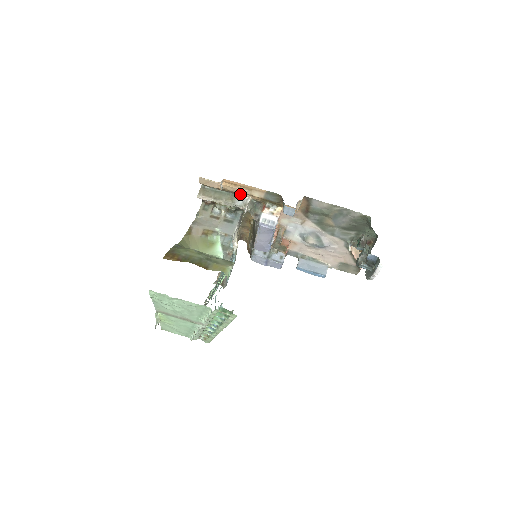
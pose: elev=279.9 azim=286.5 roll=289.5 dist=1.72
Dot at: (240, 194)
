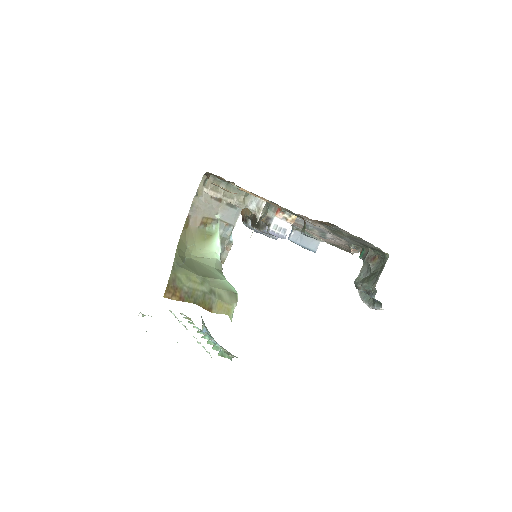
Dot at: (255, 194)
